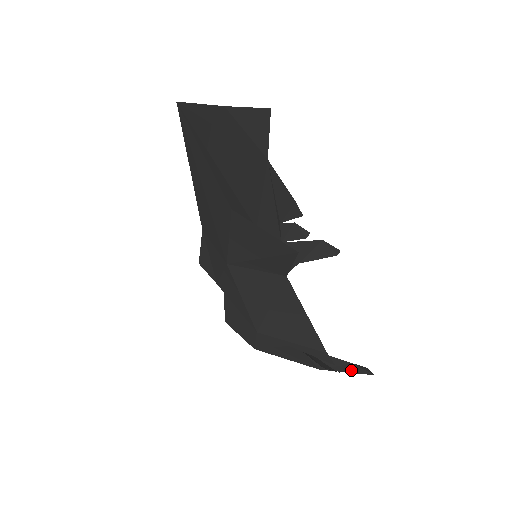
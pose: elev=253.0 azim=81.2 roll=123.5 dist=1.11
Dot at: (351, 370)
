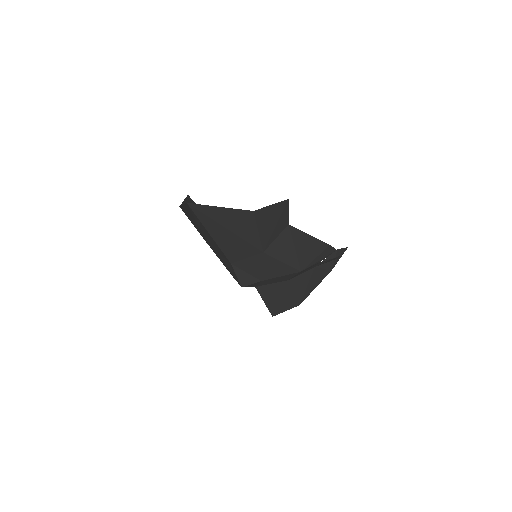
Dot at: (340, 255)
